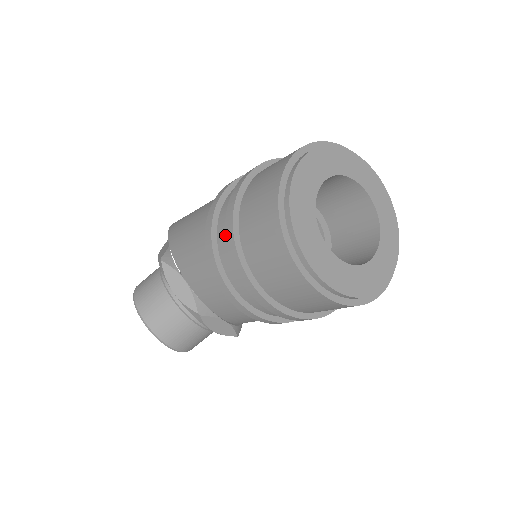
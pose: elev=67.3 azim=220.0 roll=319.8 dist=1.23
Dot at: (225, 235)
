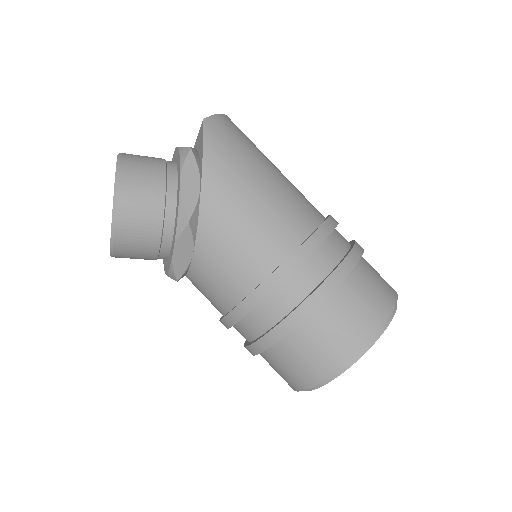
Dot at: (280, 307)
